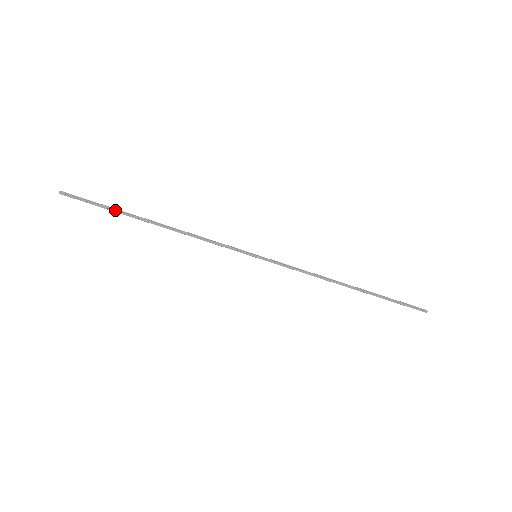
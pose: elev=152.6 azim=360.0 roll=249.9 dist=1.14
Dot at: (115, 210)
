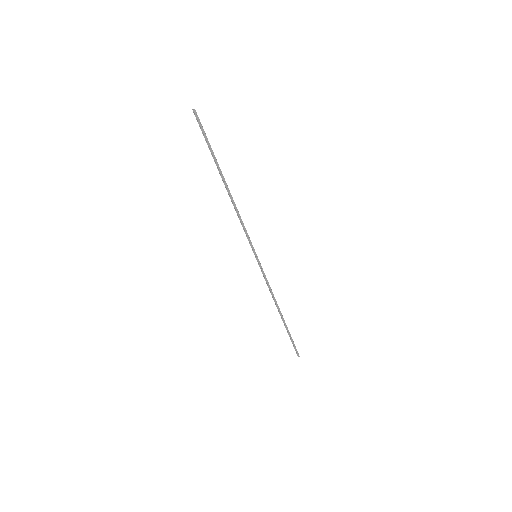
Dot at: (214, 155)
